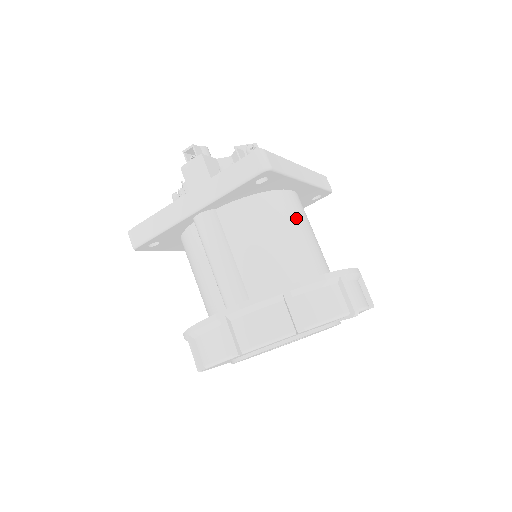
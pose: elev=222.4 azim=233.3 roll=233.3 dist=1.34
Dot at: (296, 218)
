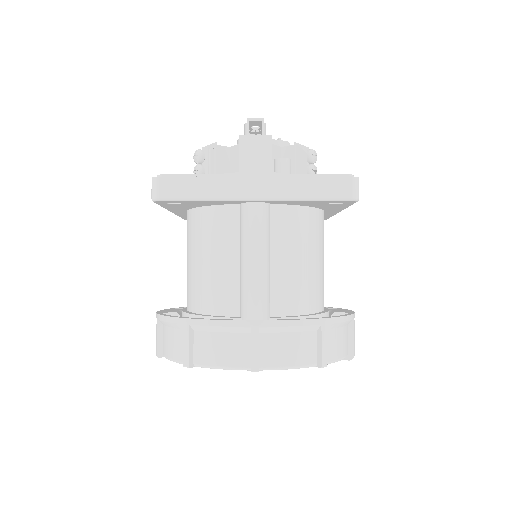
Dot at: occluded
